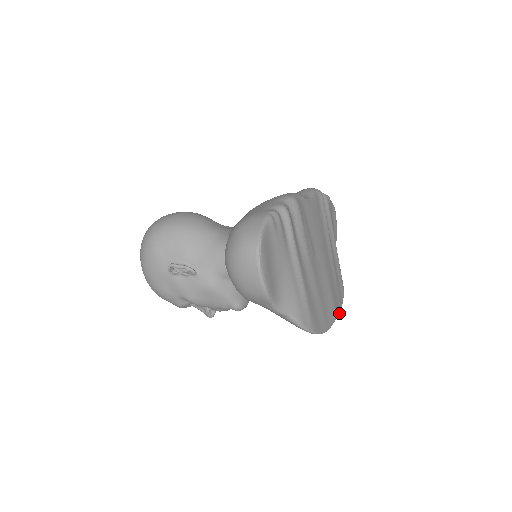
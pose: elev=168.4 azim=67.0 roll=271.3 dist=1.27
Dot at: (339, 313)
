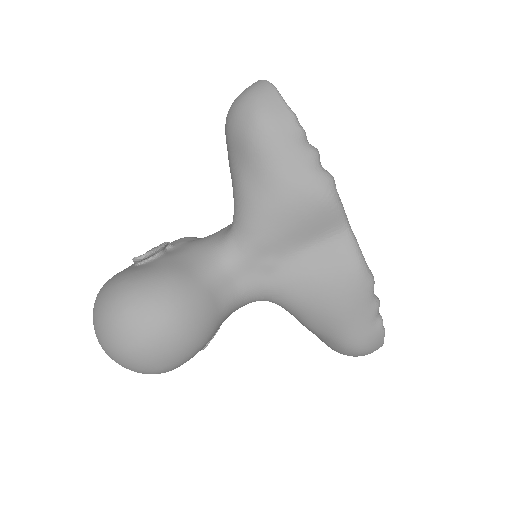
Dot at: occluded
